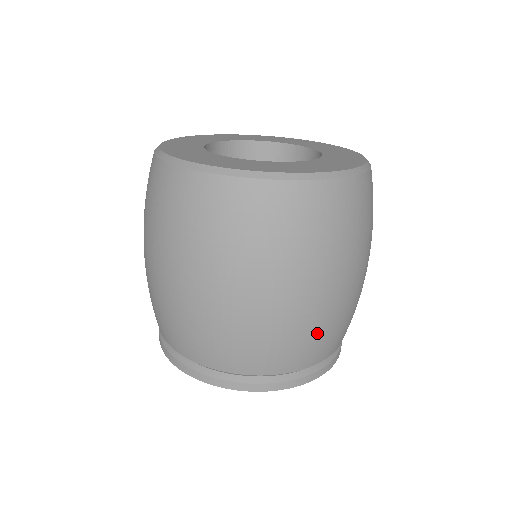
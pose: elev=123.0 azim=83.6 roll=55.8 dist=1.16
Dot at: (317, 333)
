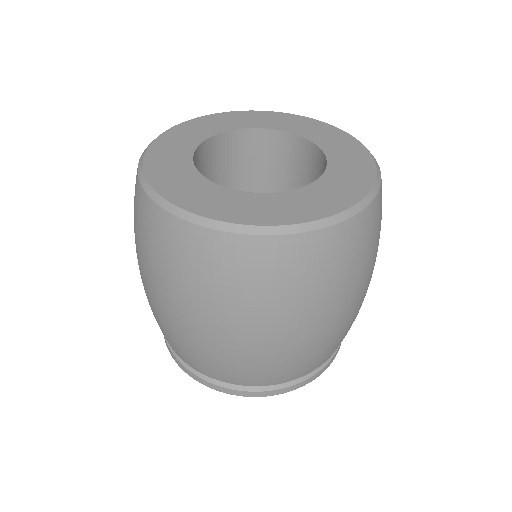
Dot at: (262, 366)
